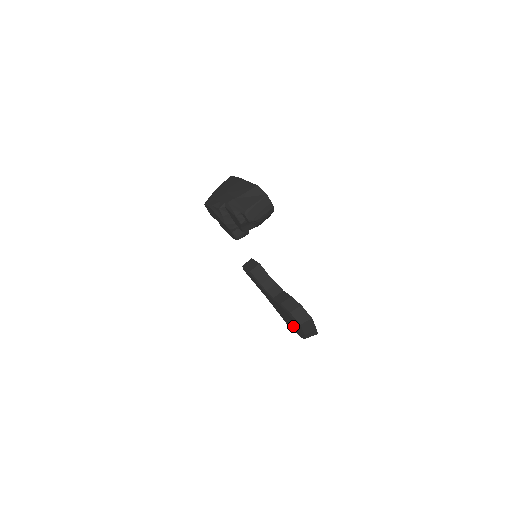
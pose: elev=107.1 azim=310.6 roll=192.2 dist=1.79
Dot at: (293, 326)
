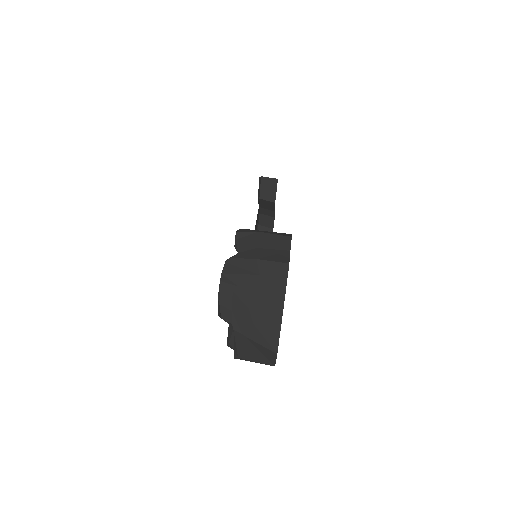
Dot at: occluded
